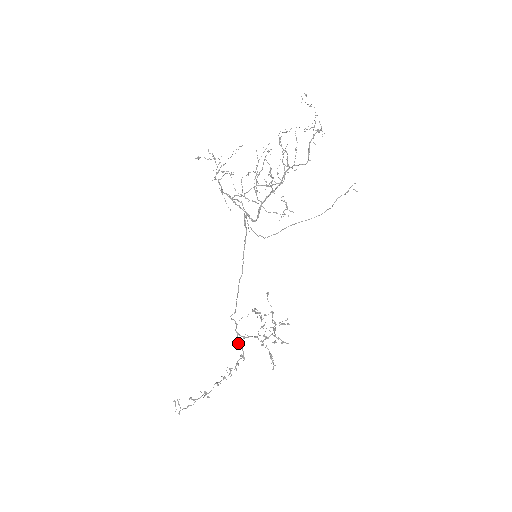
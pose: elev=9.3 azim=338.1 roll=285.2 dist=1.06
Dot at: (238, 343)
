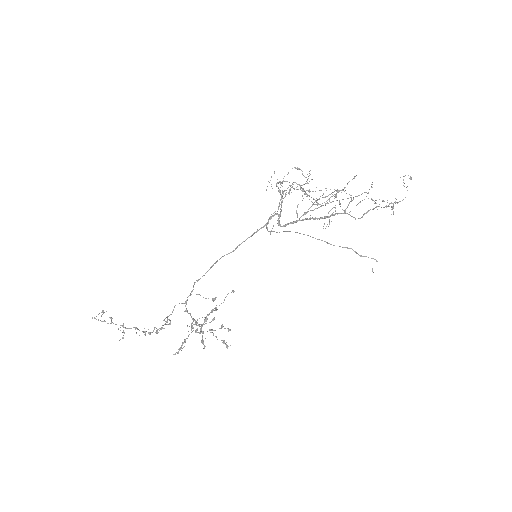
Dot at: occluded
